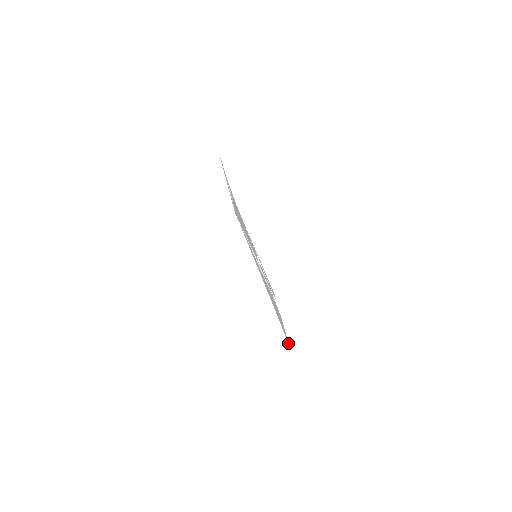
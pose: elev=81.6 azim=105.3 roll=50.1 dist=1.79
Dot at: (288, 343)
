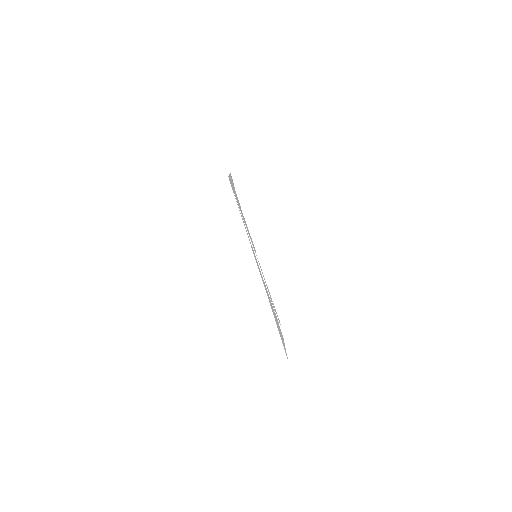
Dot at: (287, 357)
